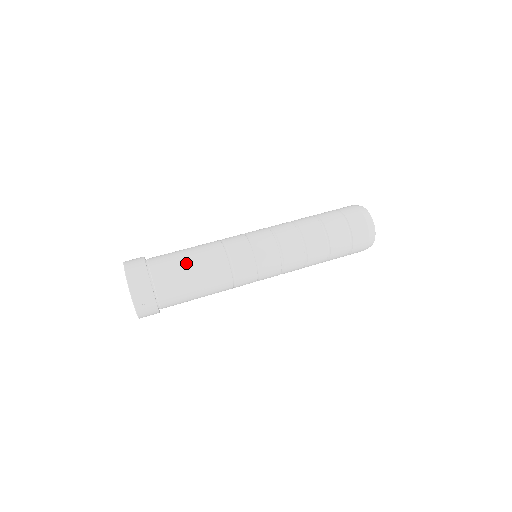
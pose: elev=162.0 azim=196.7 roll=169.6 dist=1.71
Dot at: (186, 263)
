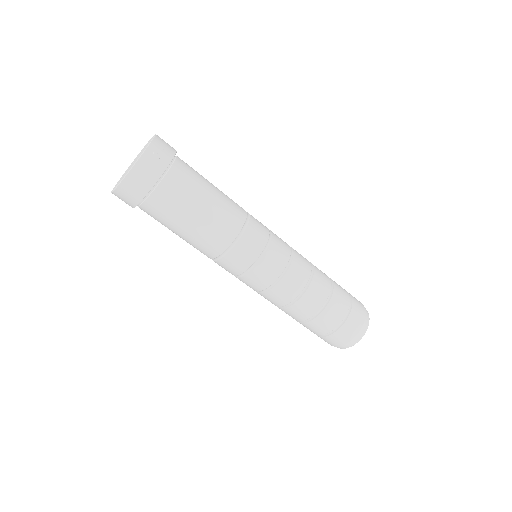
Dot at: occluded
